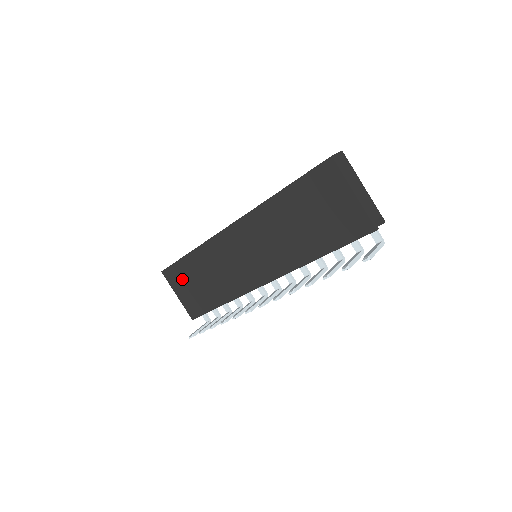
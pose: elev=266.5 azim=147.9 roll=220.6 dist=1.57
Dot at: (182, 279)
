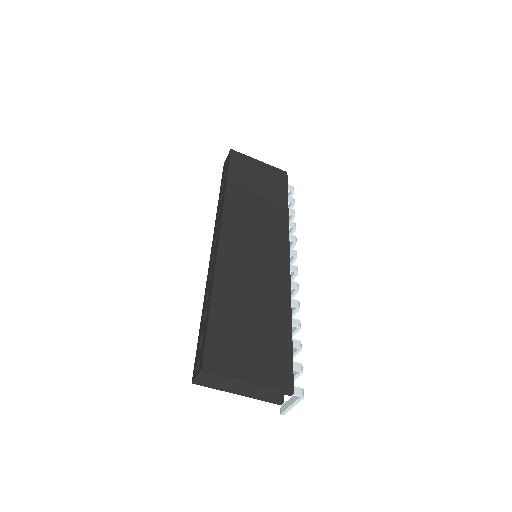
Dot at: occluded
